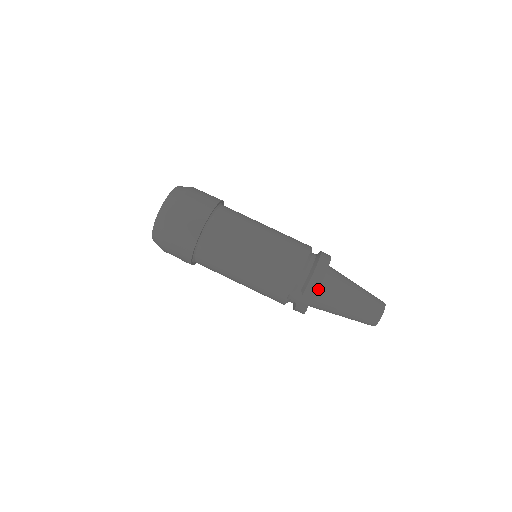
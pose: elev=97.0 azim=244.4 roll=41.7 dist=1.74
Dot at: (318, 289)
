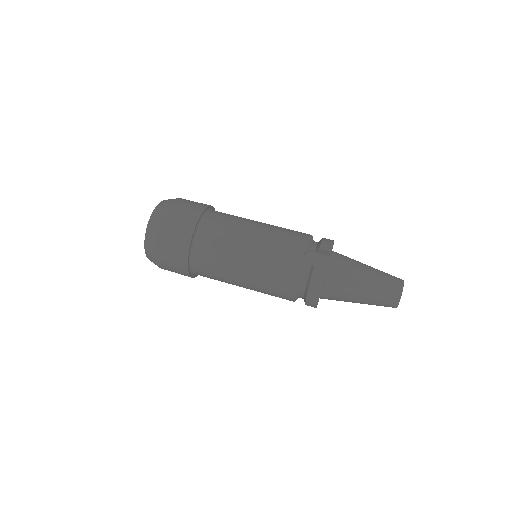
Dot at: occluded
